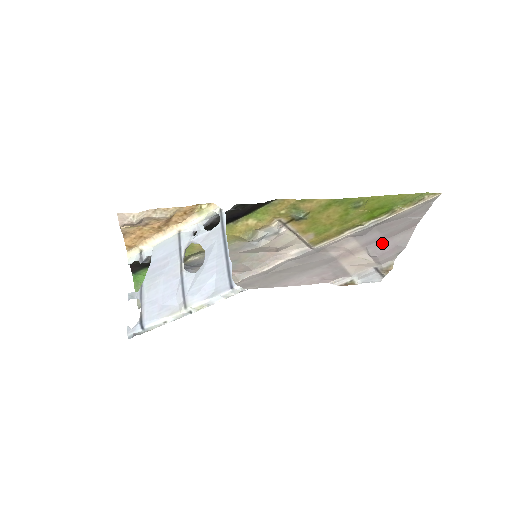
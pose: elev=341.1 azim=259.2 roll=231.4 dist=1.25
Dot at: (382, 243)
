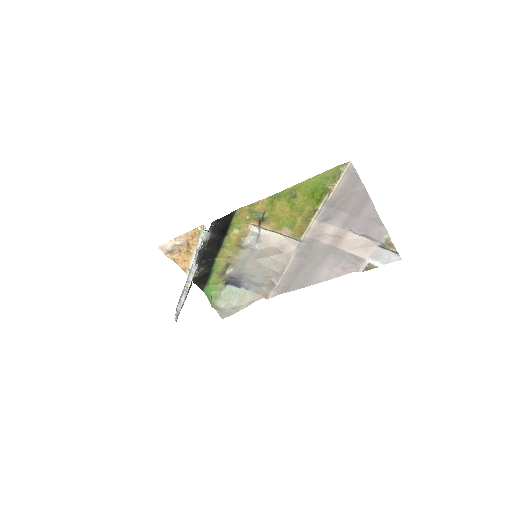
Dot at: (357, 220)
